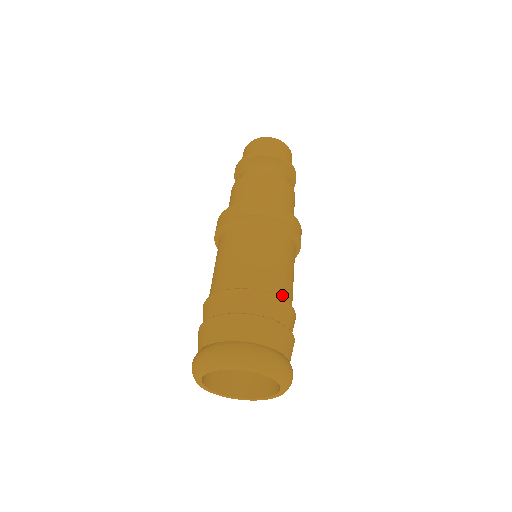
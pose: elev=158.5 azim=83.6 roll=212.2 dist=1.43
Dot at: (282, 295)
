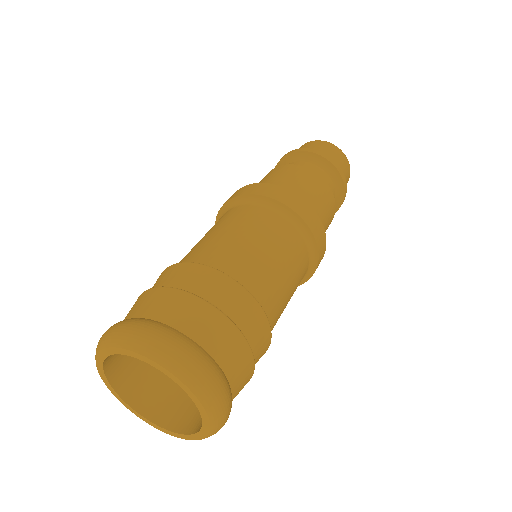
Dot at: (263, 302)
